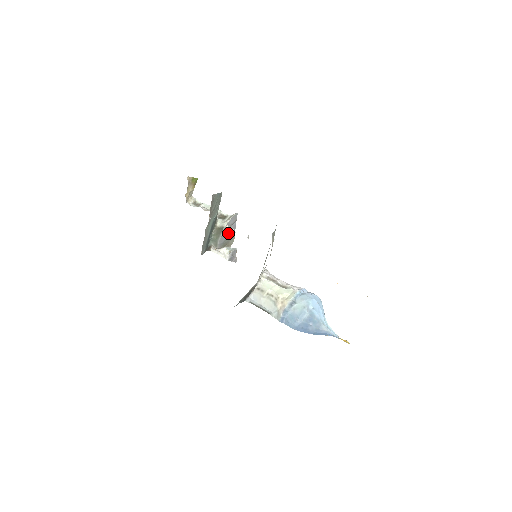
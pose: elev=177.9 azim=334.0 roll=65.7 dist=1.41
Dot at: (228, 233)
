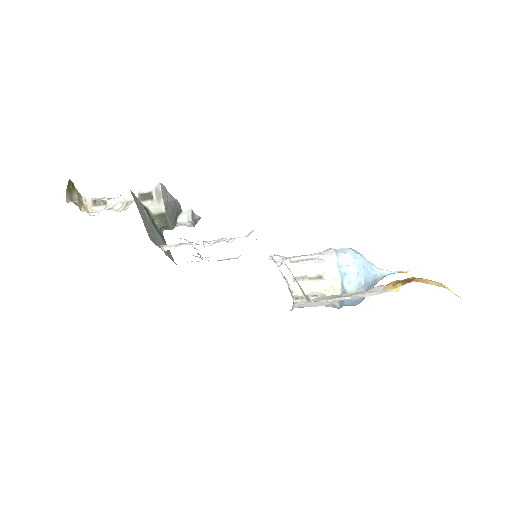
Dot at: (171, 209)
